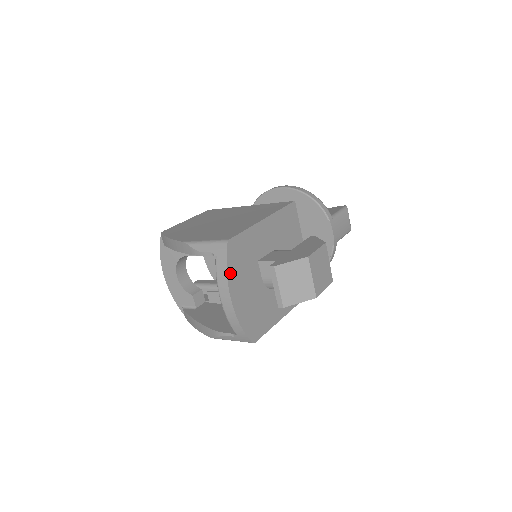
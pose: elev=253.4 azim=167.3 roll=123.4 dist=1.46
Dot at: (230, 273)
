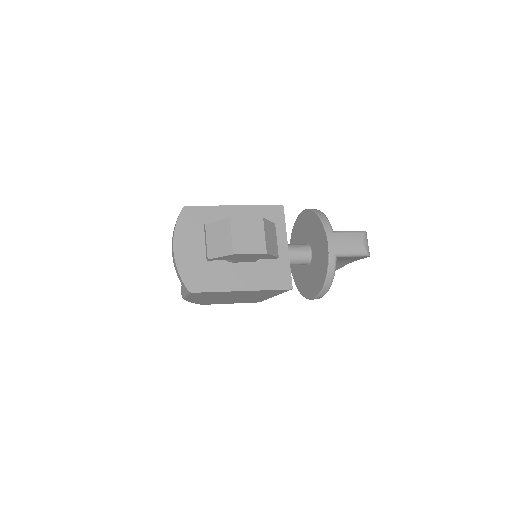
Dot at: (179, 229)
